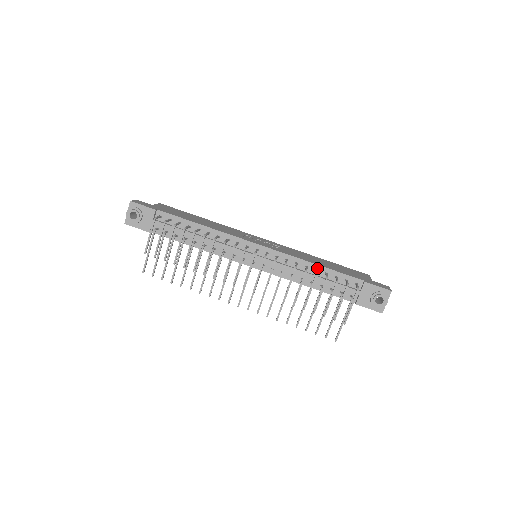
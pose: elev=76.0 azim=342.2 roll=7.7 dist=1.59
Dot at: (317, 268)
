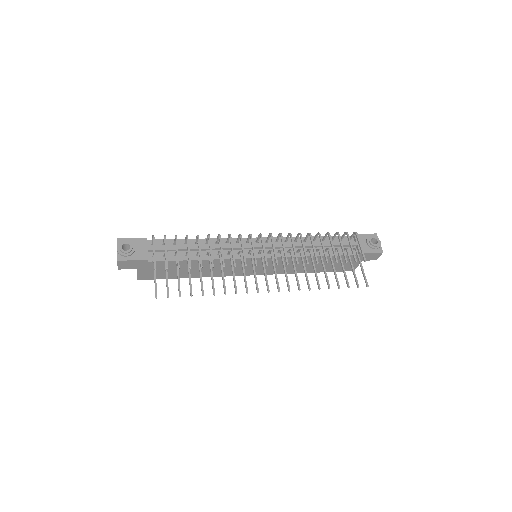
Dot at: (313, 239)
